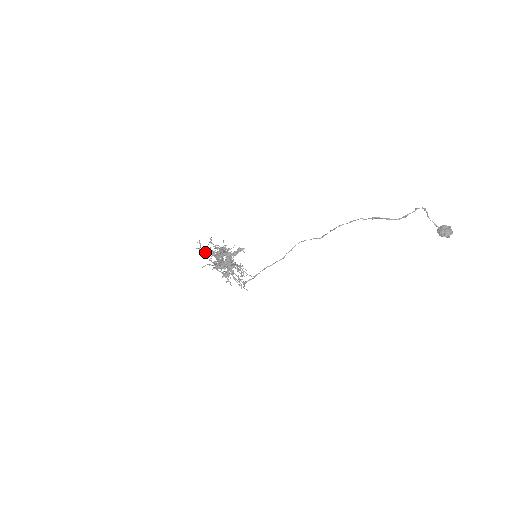
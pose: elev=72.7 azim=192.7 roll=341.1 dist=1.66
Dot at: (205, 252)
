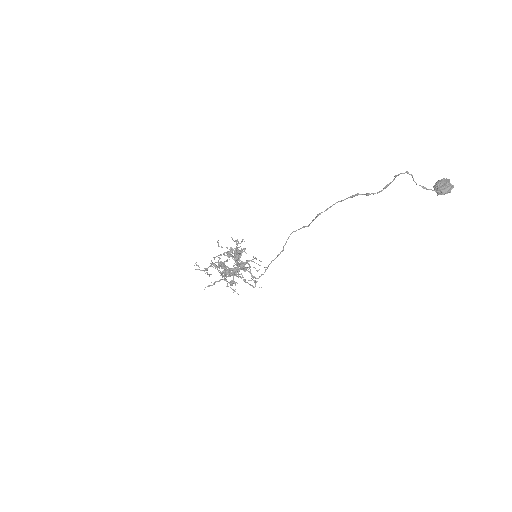
Dot at: (206, 270)
